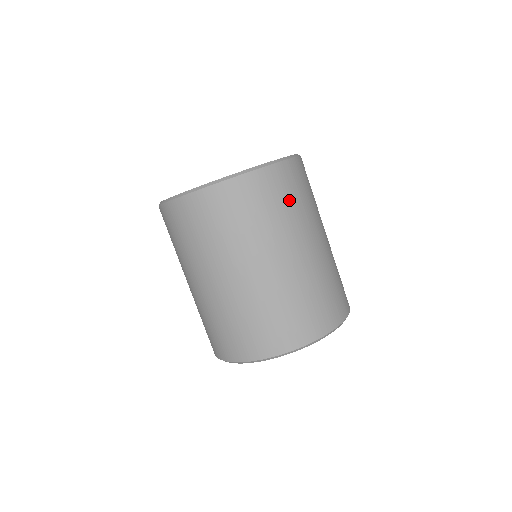
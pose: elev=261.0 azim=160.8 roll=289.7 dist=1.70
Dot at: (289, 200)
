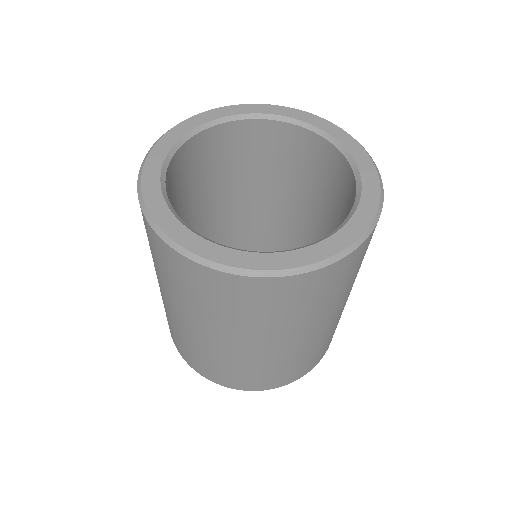
Dot at: occluded
